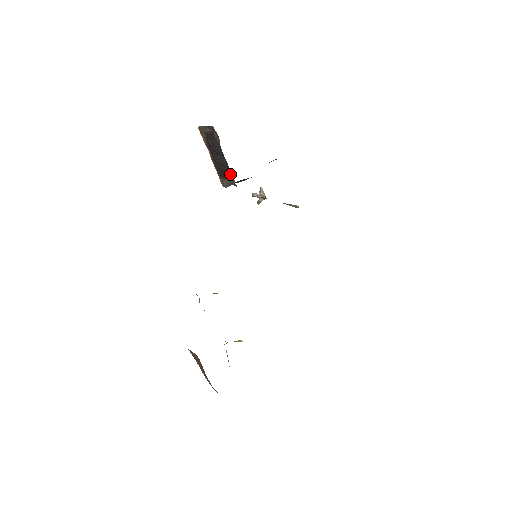
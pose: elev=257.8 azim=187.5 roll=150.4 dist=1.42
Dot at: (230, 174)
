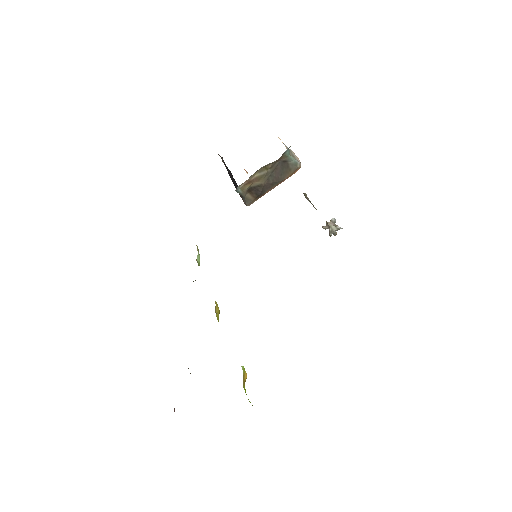
Dot at: occluded
